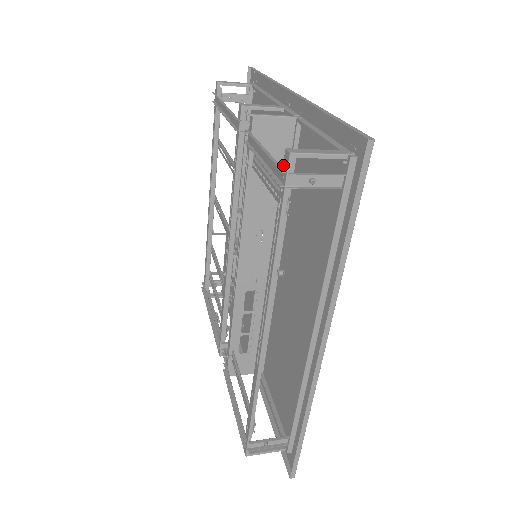
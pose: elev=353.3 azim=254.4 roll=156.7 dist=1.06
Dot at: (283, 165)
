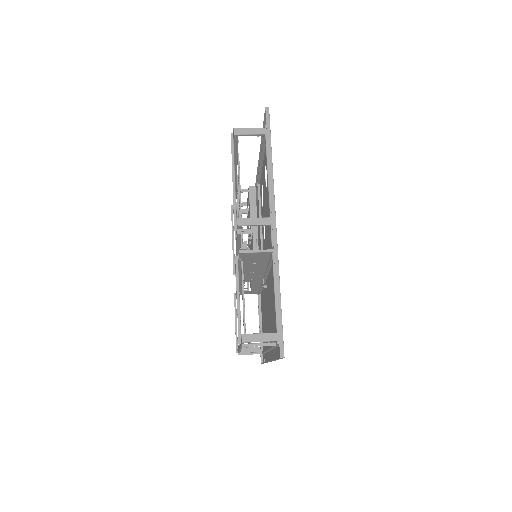
Dot at: occluded
